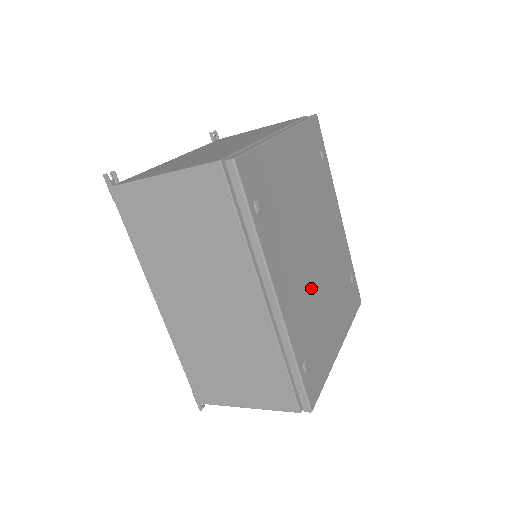
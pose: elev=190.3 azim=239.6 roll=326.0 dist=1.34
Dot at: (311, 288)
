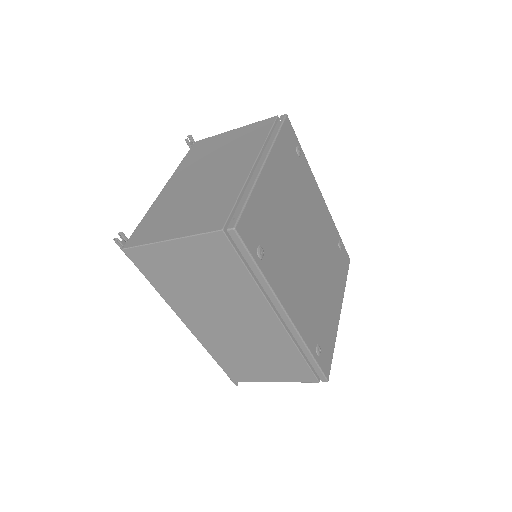
Dot at: (311, 284)
